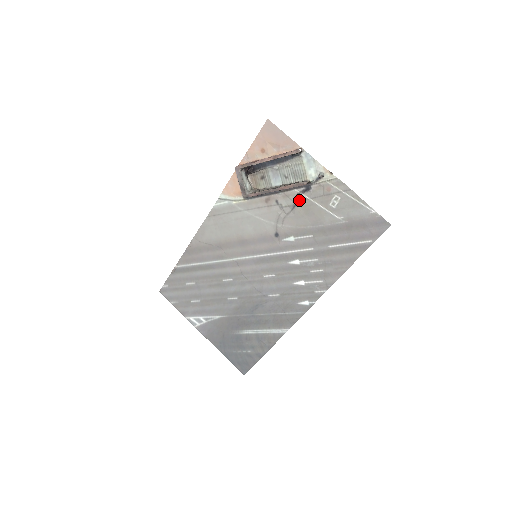
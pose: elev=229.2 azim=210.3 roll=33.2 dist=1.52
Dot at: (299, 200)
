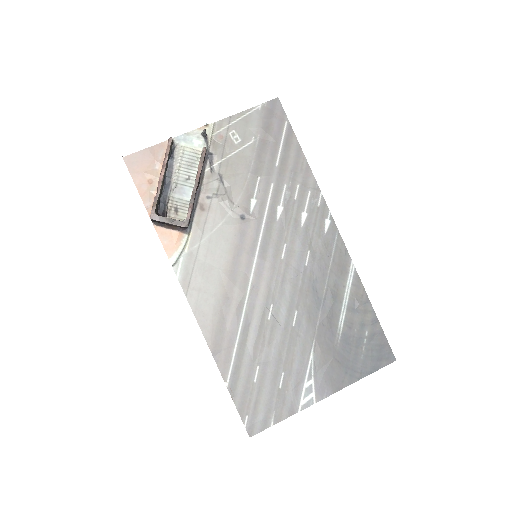
Dot at: (217, 172)
